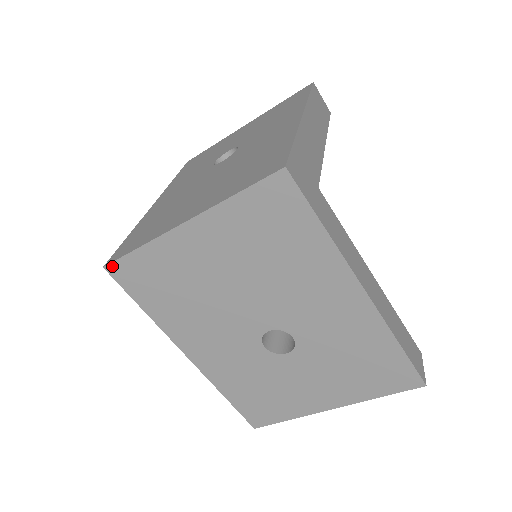
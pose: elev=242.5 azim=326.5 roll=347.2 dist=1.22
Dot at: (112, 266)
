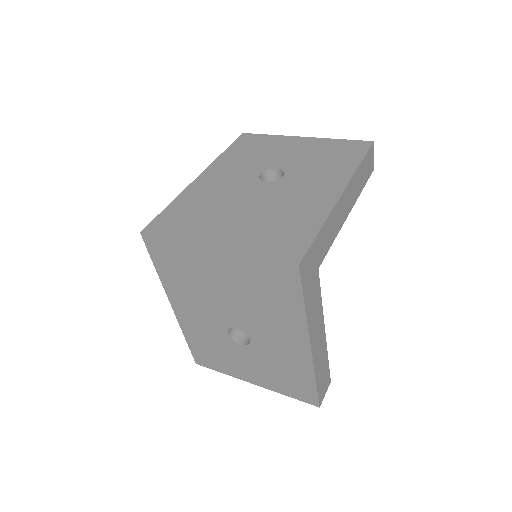
Dot at: (147, 236)
